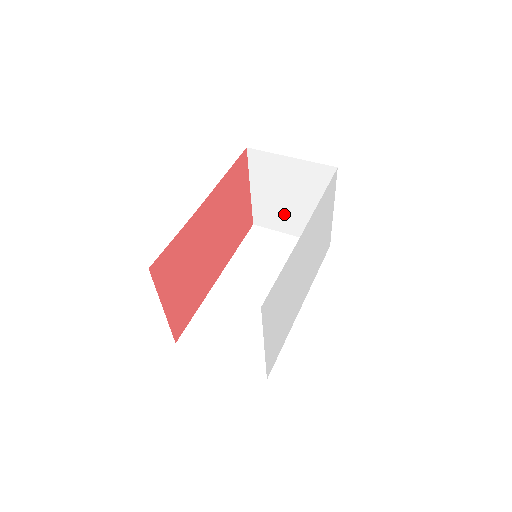
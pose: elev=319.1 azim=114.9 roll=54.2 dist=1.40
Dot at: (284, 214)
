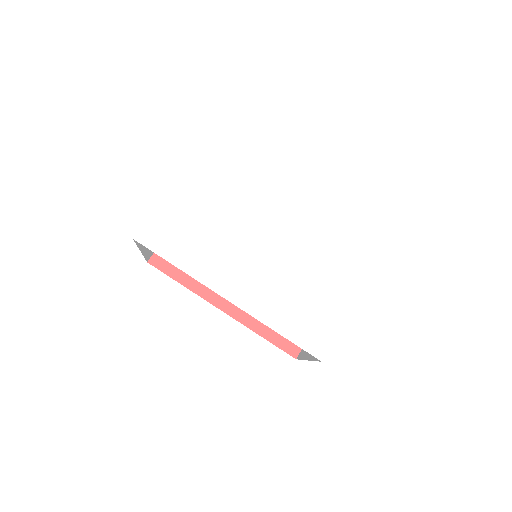
Dot at: occluded
